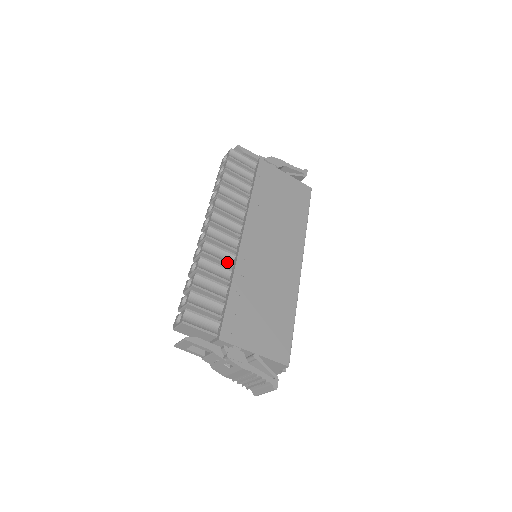
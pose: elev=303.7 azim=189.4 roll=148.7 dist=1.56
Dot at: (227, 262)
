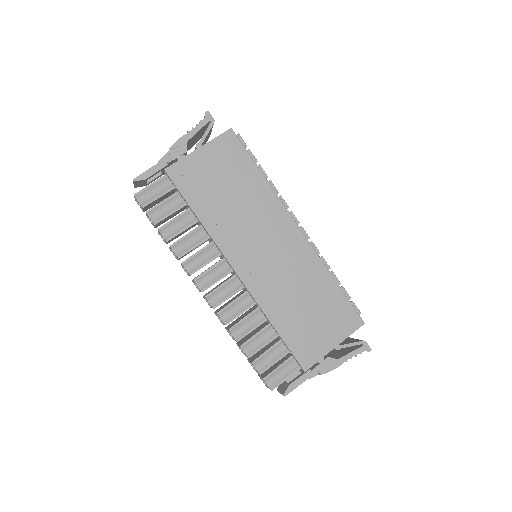
Dot at: (248, 306)
